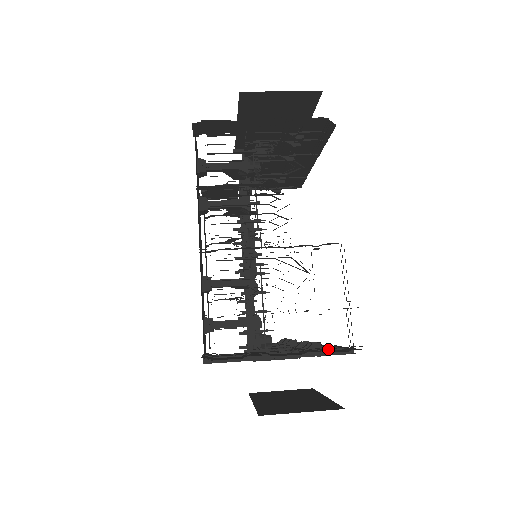
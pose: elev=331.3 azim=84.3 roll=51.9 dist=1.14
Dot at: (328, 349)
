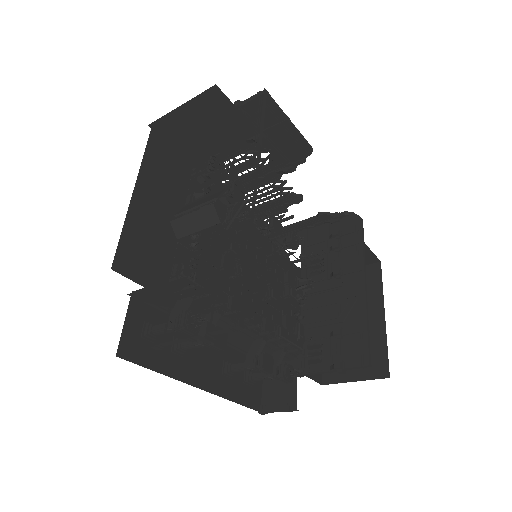
Dot at: occluded
